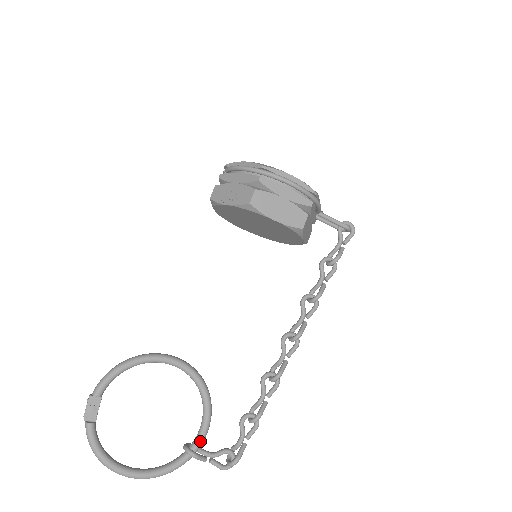
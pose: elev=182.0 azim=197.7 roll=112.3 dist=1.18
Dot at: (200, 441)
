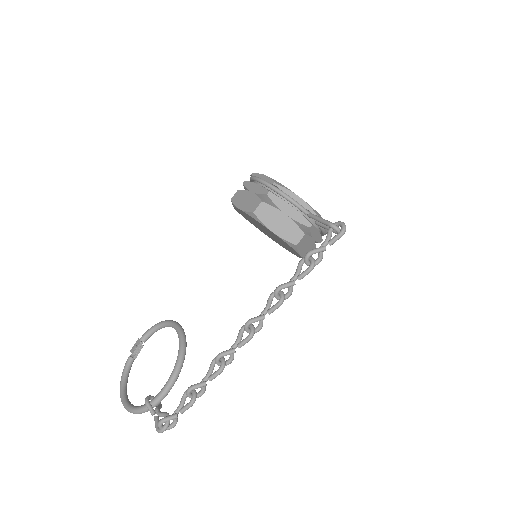
Dot at: (158, 395)
